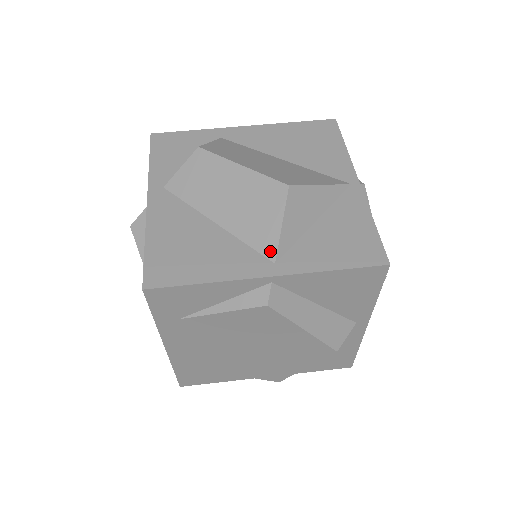
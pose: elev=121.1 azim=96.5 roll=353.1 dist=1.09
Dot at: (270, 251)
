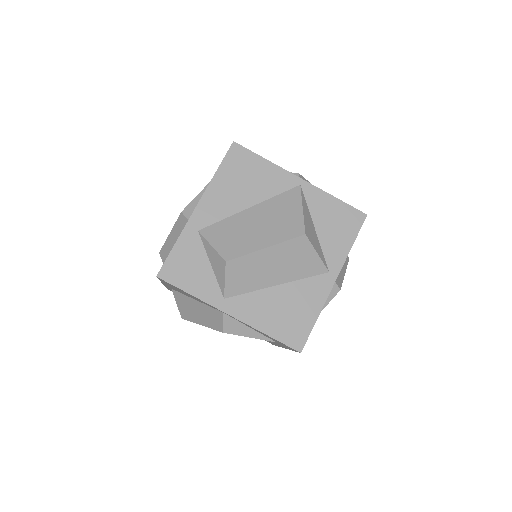
Dot at: (322, 270)
